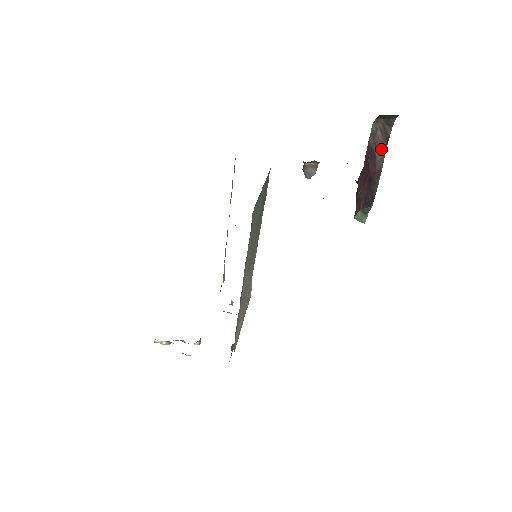
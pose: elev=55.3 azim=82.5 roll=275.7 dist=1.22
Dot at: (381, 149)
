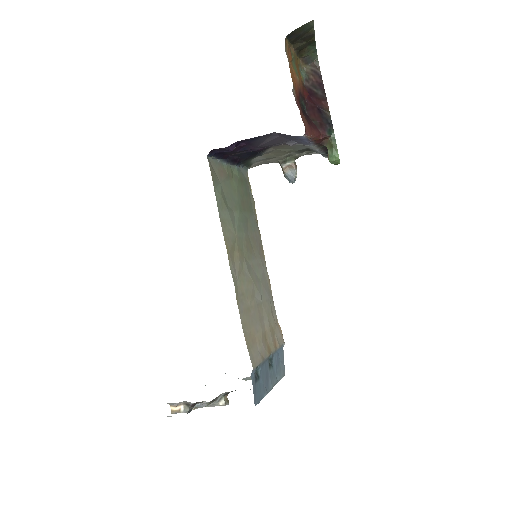
Dot at: (319, 87)
